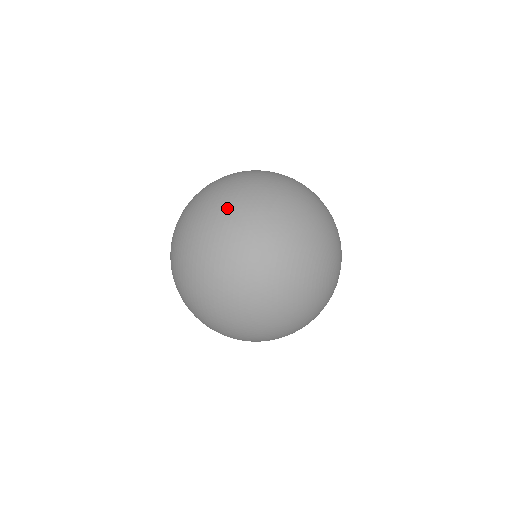
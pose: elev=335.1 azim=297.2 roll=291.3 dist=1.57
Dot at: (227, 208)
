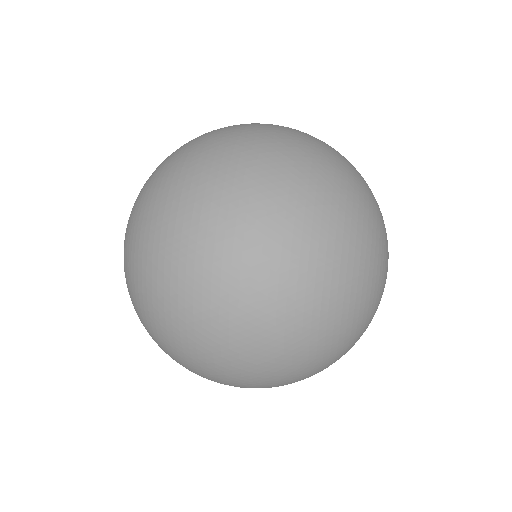
Dot at: (230, 220)
